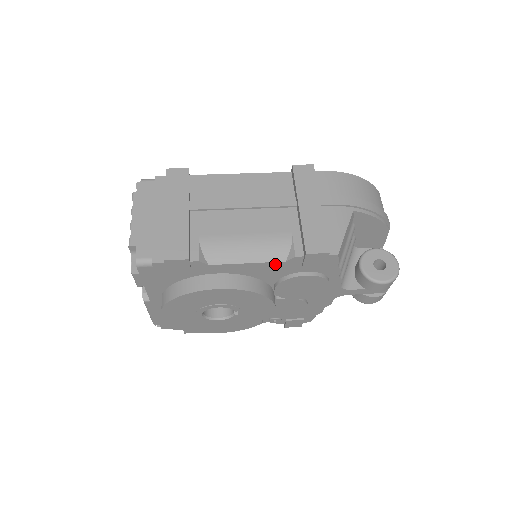
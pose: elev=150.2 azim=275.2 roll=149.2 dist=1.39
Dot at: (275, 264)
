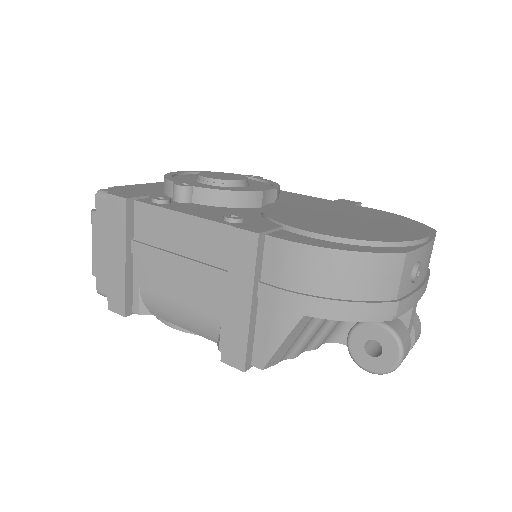
Dot at: occluded
